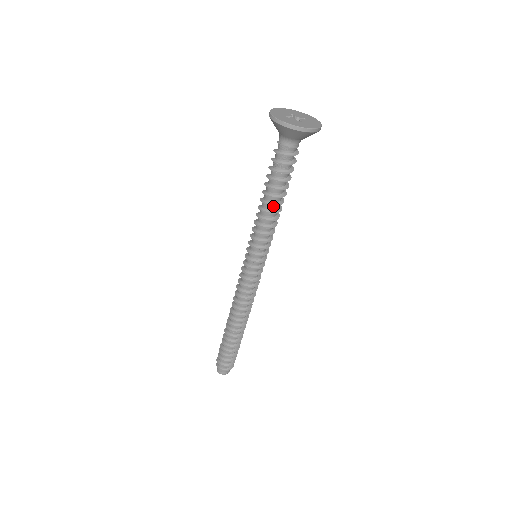
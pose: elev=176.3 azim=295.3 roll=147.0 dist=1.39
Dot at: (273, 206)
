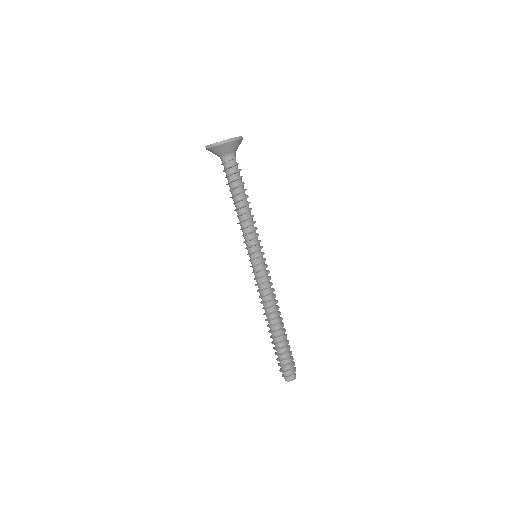
Dot at: (247, 206)
